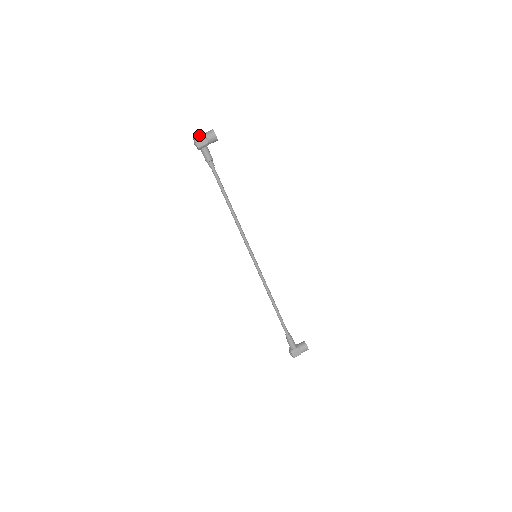
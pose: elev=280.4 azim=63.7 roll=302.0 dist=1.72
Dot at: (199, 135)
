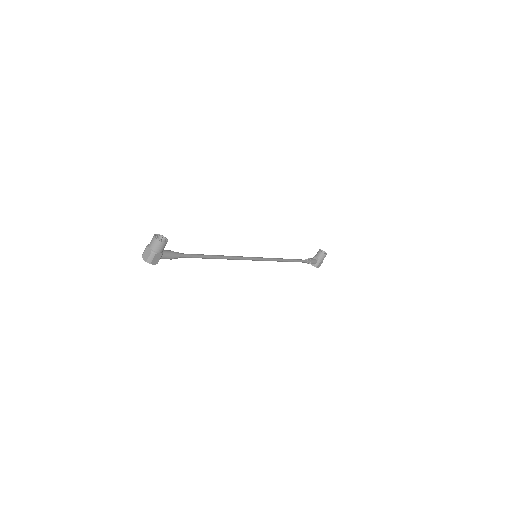
Dot at: (148, 255)
